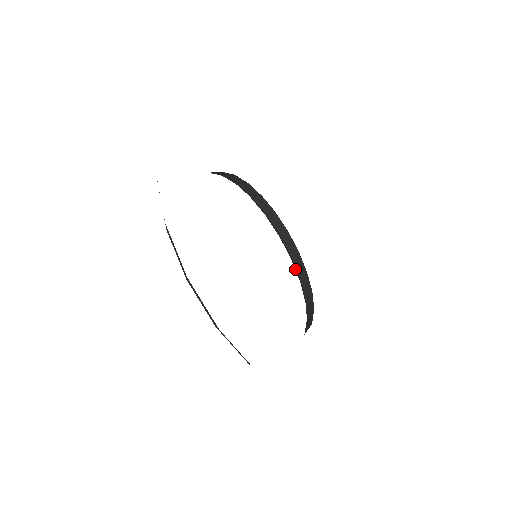
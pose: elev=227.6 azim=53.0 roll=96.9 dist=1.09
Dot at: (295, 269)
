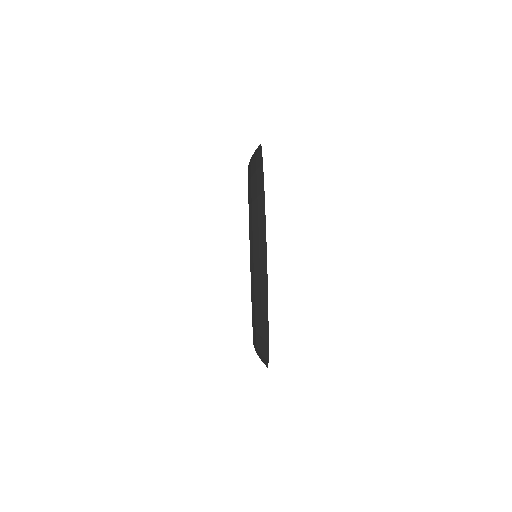
Dot at: occluded
